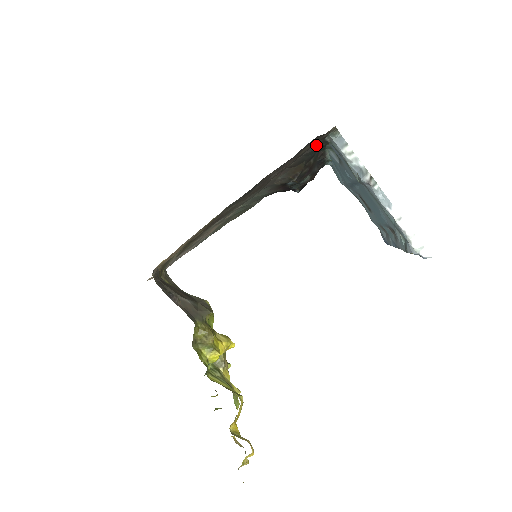
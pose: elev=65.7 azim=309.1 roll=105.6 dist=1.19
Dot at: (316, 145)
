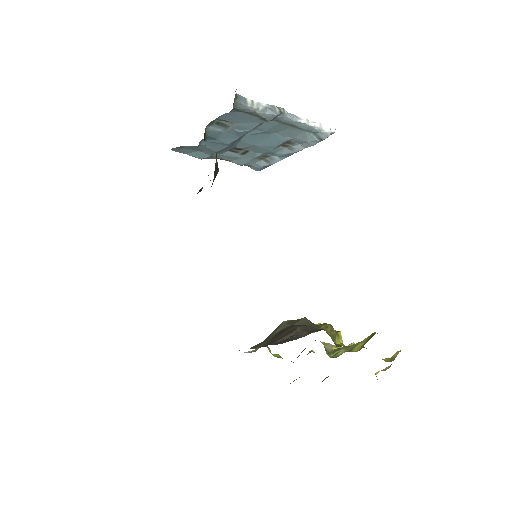
Dot at: occluded
